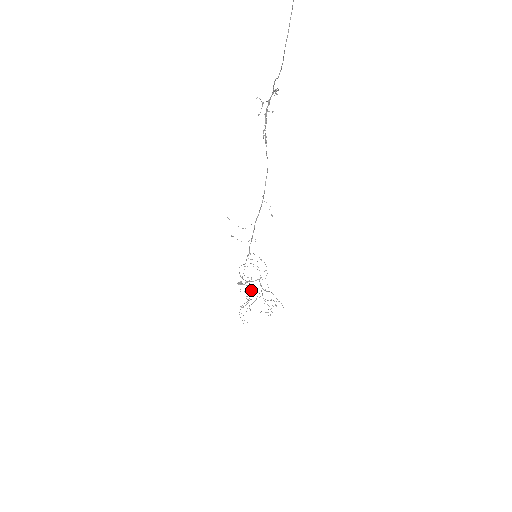
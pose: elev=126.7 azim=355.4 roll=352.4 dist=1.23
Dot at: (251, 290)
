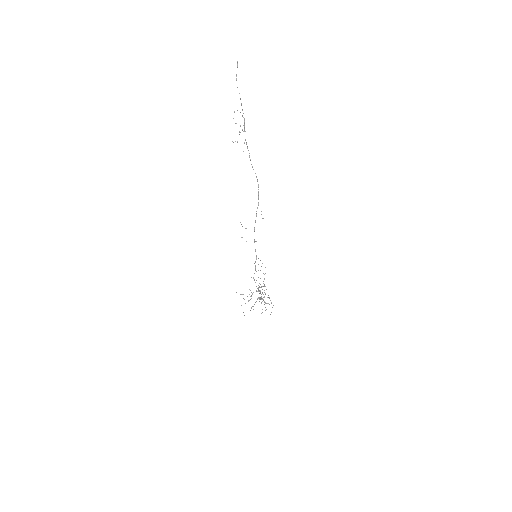
Dot at: occluded
